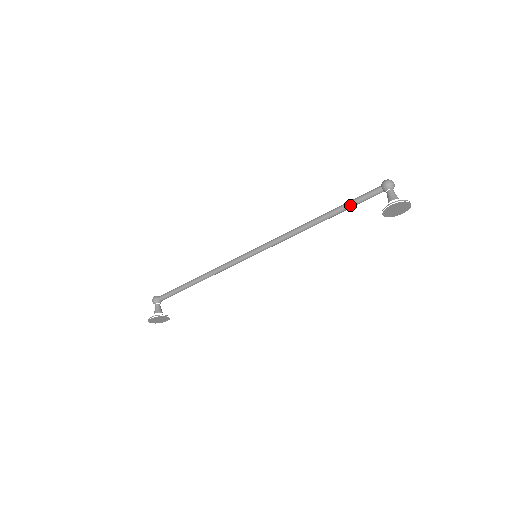
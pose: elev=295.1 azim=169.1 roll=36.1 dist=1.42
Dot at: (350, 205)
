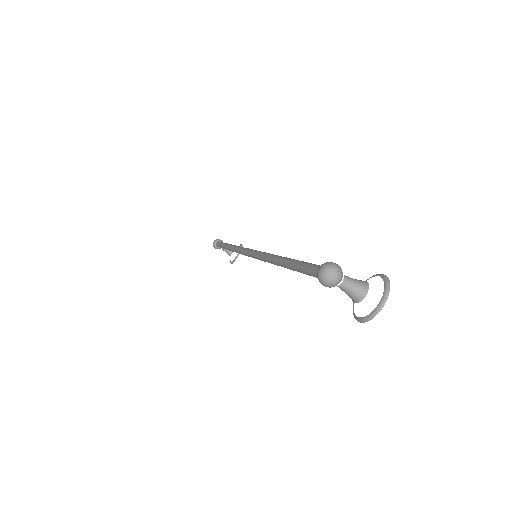
Dot at: occluded
